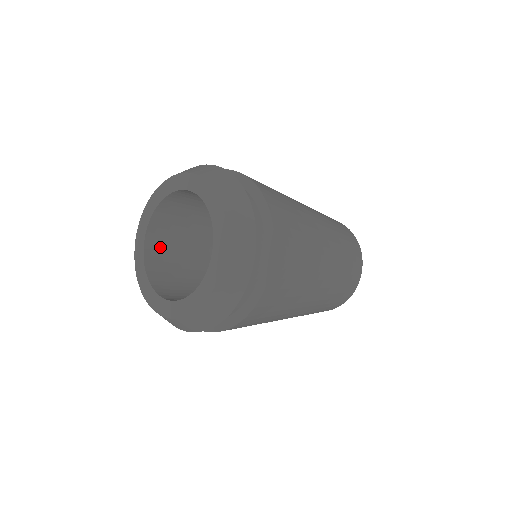
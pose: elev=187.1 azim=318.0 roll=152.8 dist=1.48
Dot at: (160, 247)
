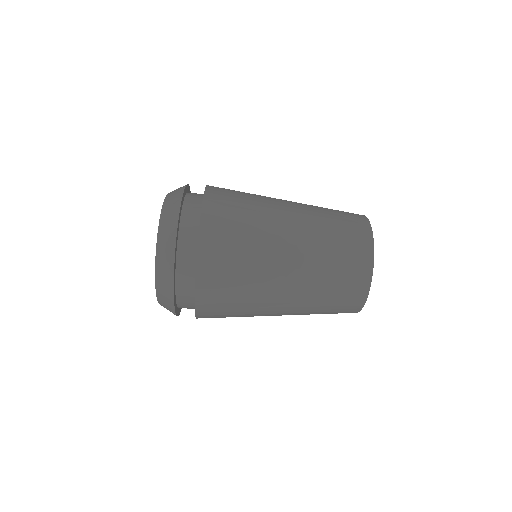
Dot at: occluded
